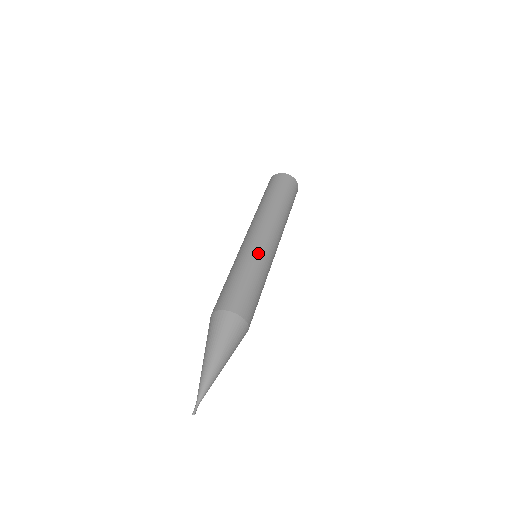
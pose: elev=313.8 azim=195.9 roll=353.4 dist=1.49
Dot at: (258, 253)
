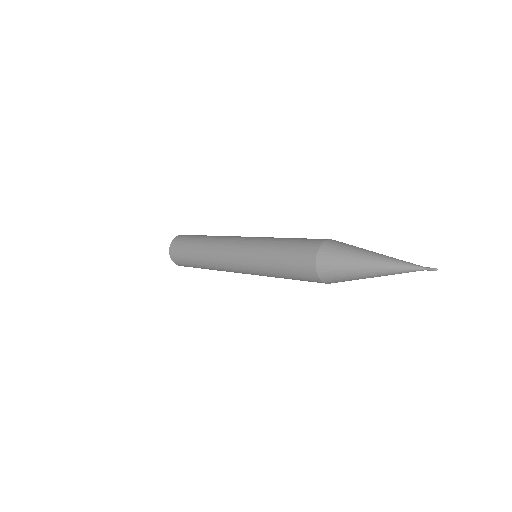
Dot at: occluded
